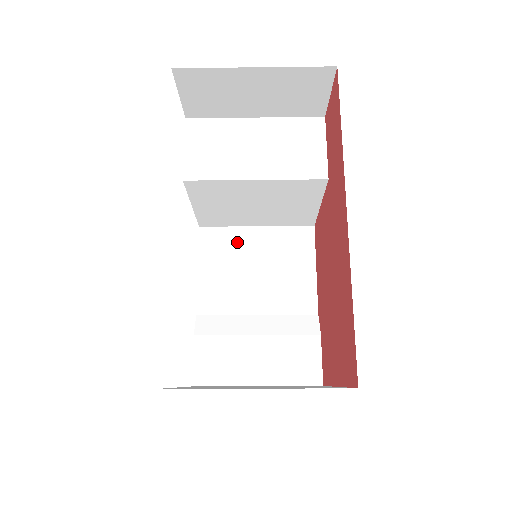
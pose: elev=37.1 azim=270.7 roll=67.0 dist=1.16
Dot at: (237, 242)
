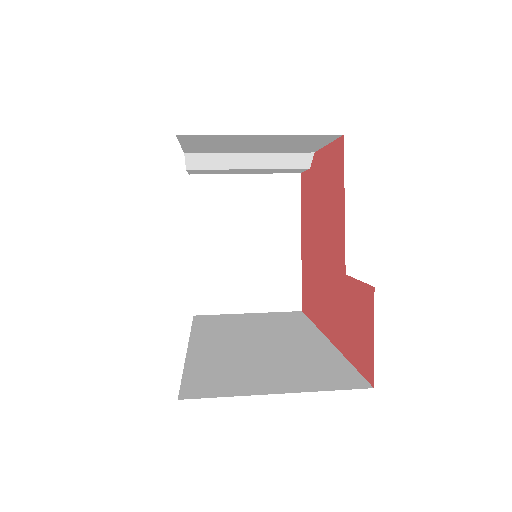
Dot at: (232, 139)
